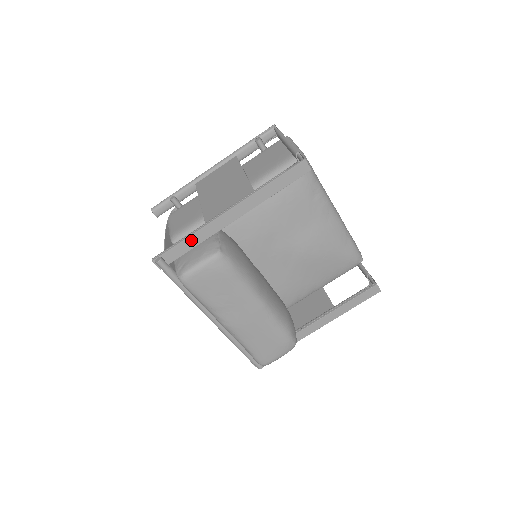
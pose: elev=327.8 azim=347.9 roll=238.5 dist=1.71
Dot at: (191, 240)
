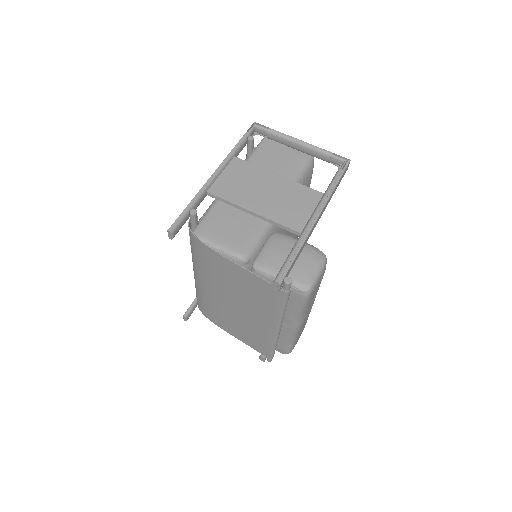
Dot at: (300, 251)
